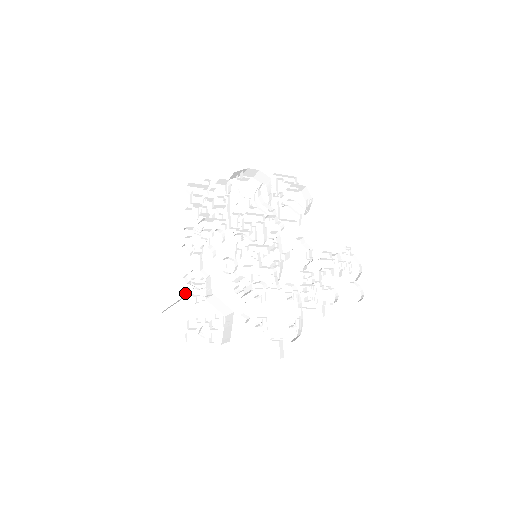
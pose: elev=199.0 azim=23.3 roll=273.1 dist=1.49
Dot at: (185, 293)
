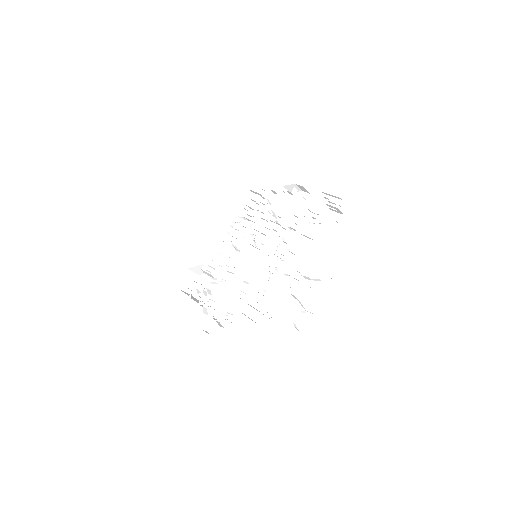
Dot at: occluded
